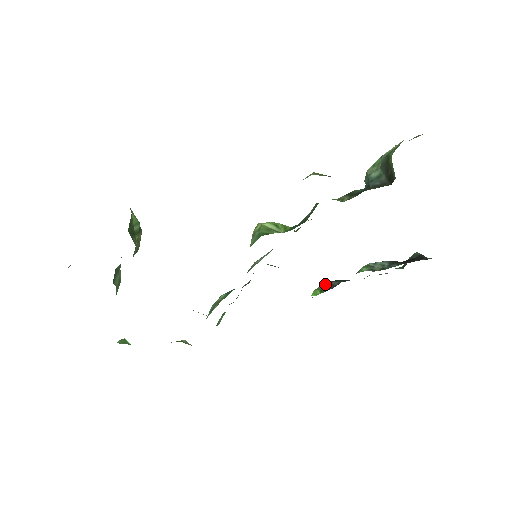
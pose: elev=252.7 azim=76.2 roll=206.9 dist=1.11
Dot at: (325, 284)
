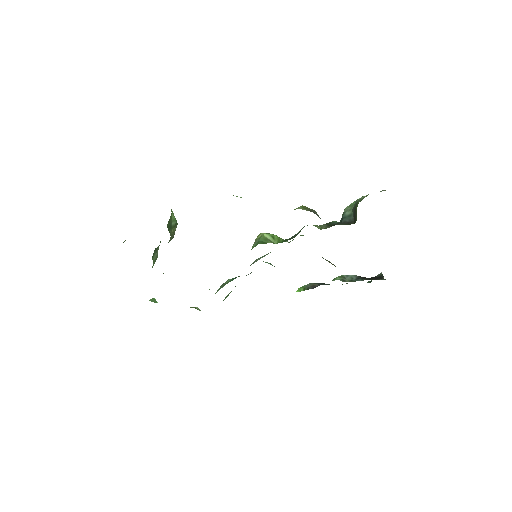
Dot at: (309, 284)
